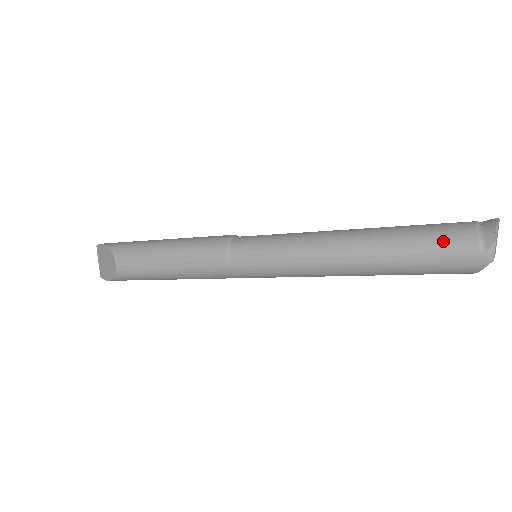
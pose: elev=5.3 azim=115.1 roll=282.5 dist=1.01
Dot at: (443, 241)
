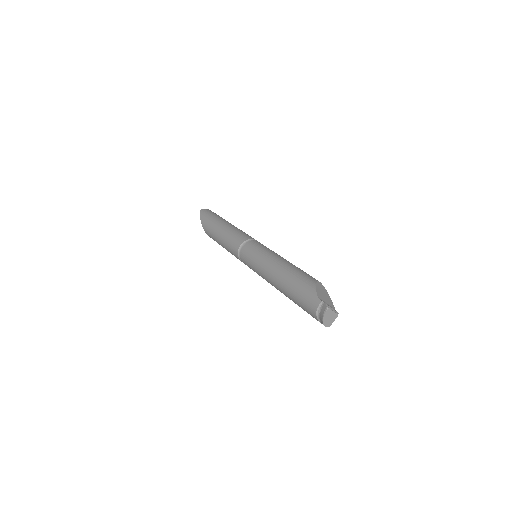
Dot at: (306, 311)
